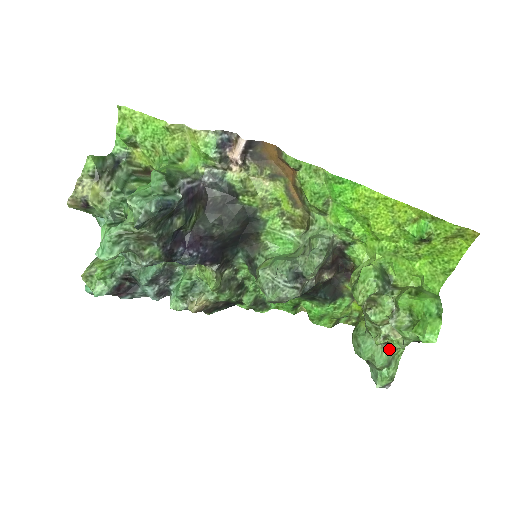
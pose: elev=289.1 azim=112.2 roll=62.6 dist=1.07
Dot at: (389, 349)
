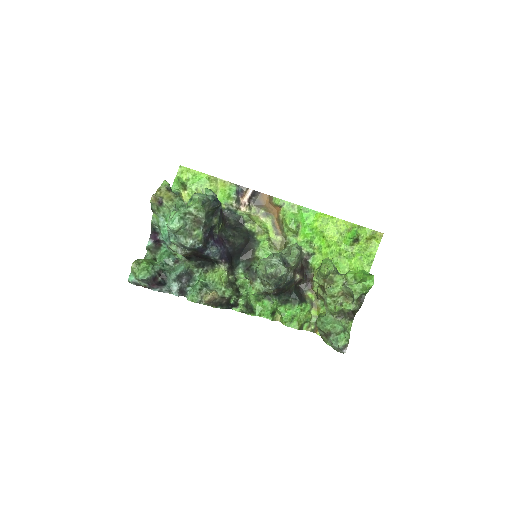
Dot at: (343, 322)
